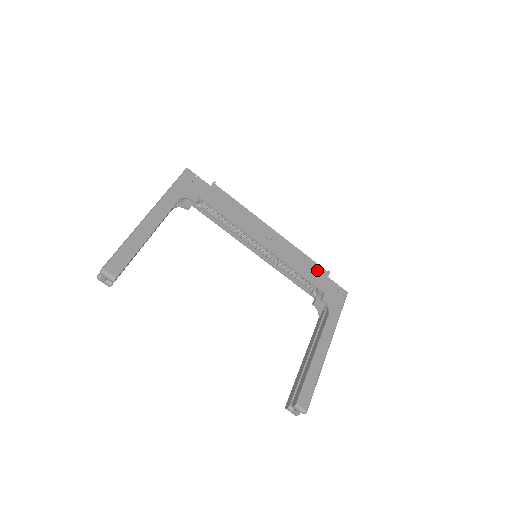
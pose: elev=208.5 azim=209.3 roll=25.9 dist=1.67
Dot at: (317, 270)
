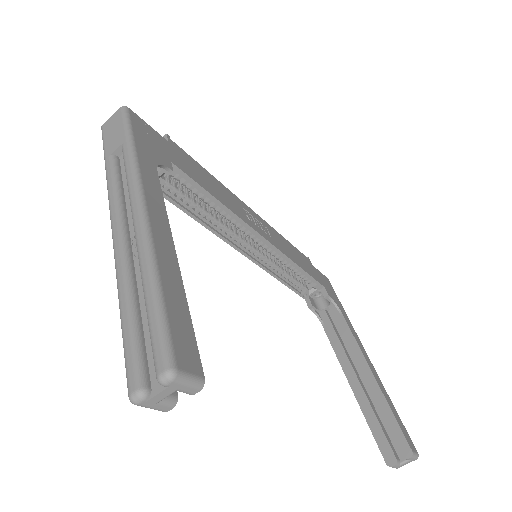
Dot at: (304, 259)
